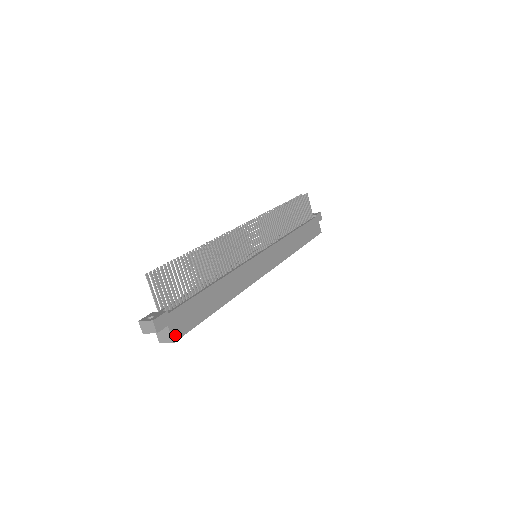
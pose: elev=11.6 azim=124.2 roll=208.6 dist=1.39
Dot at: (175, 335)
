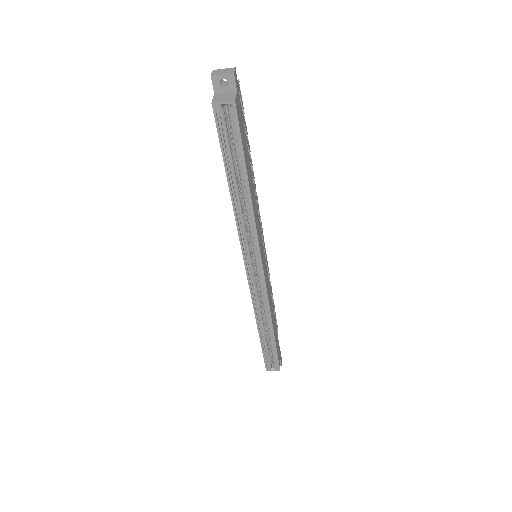
Dot at: (236, 104)
